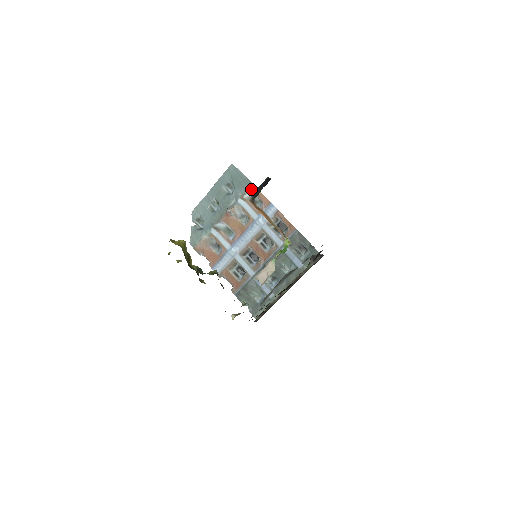
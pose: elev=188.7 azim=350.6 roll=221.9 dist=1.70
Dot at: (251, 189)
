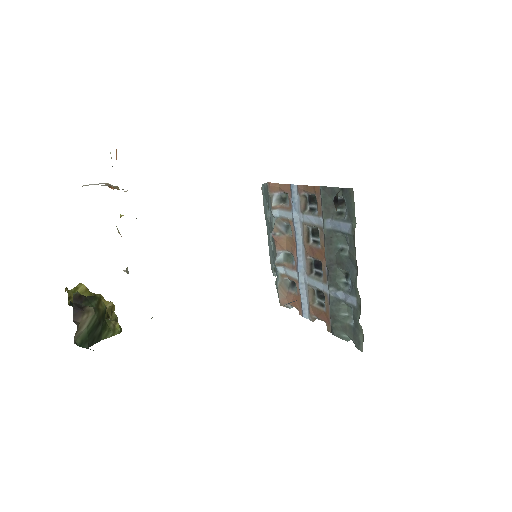
Dot at: (272, 190)
